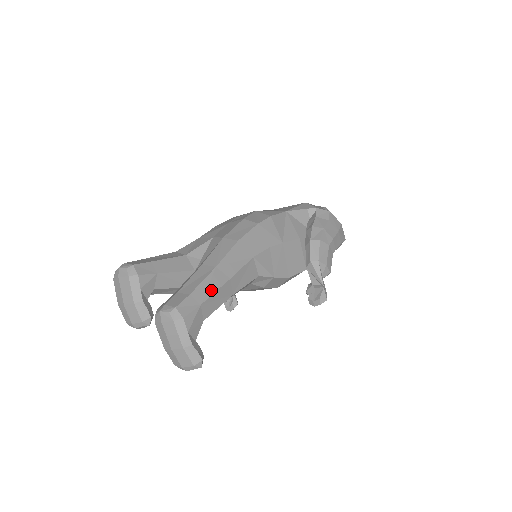
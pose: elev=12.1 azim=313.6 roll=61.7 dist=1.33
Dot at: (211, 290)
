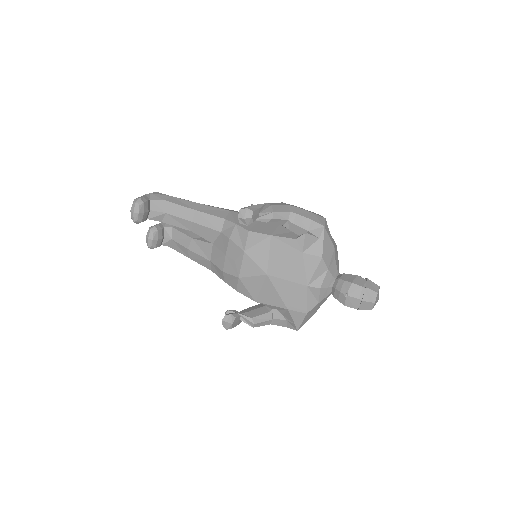
Dot at: (185, 200)
